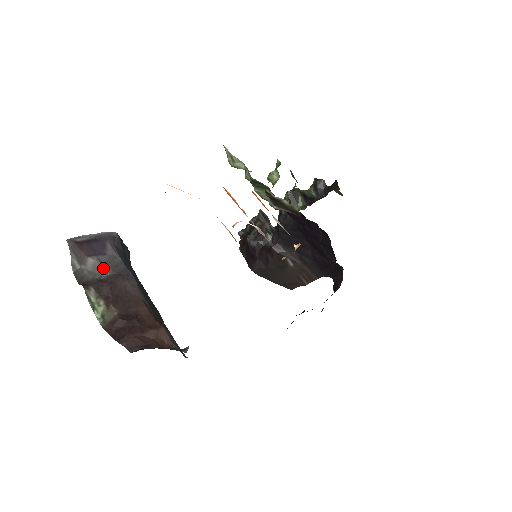
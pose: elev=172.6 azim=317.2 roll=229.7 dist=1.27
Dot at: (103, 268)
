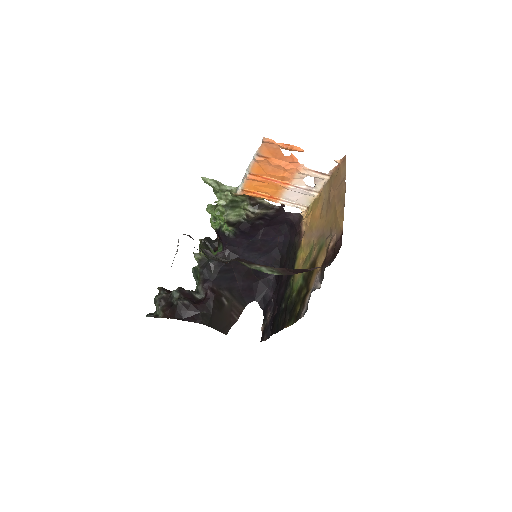
Dot at: (217, 257)
